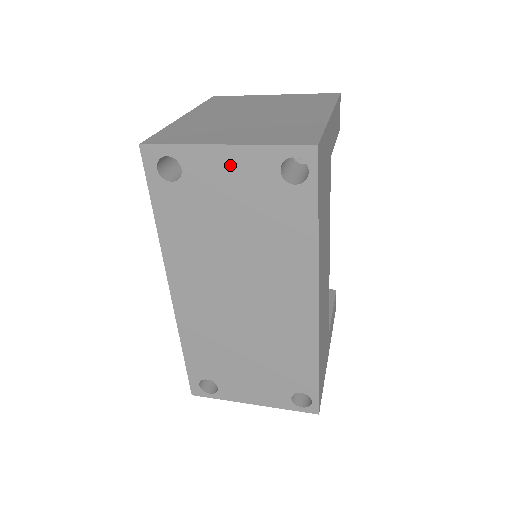
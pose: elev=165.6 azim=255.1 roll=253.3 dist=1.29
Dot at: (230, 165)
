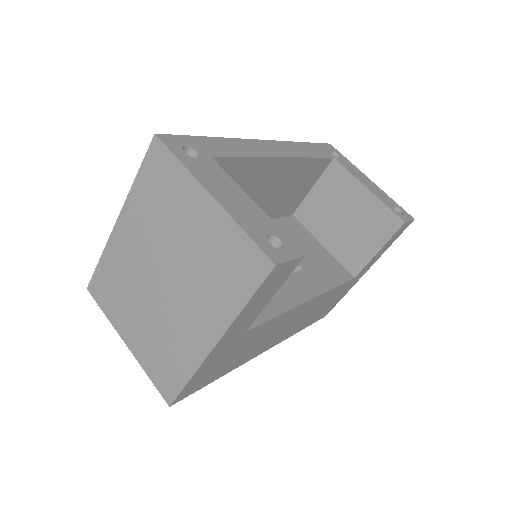
Dot at: occluded
